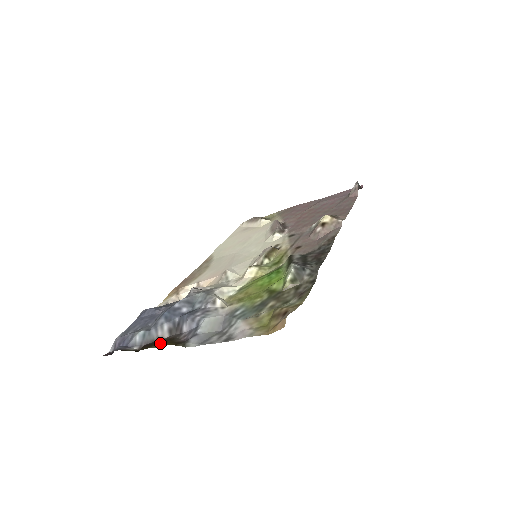
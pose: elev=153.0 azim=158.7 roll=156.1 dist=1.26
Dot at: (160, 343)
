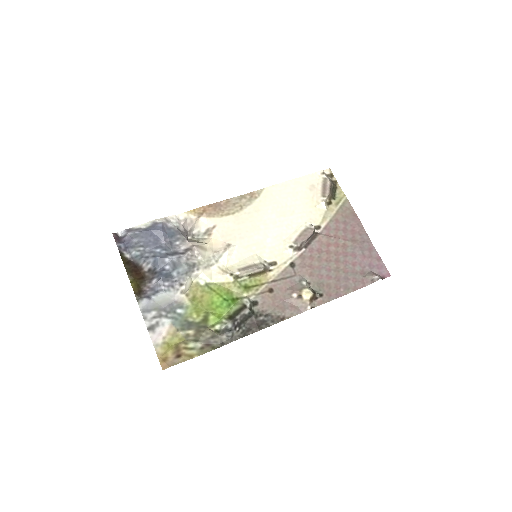
Dot at: (133, 281)
